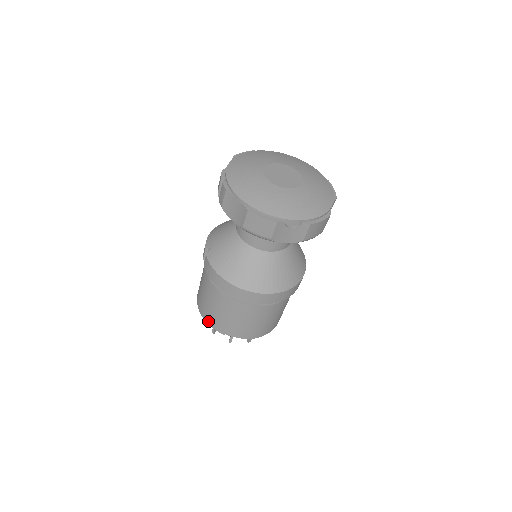
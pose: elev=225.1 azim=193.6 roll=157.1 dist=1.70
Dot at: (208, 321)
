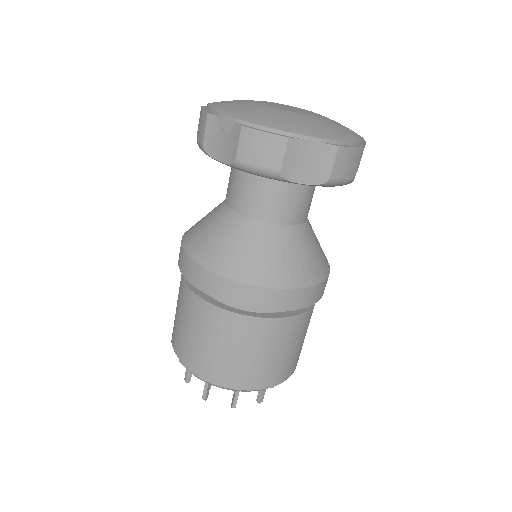
Dot at: occluded
